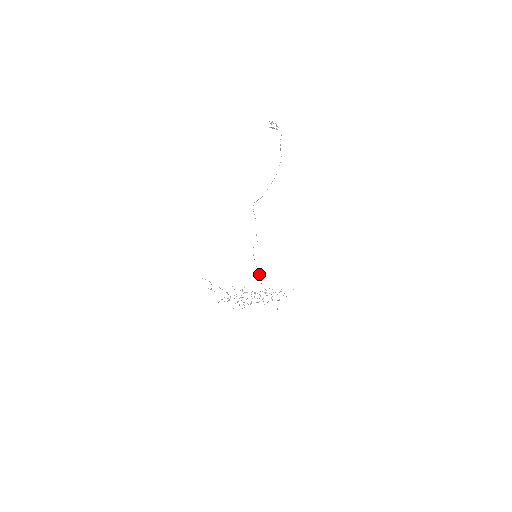
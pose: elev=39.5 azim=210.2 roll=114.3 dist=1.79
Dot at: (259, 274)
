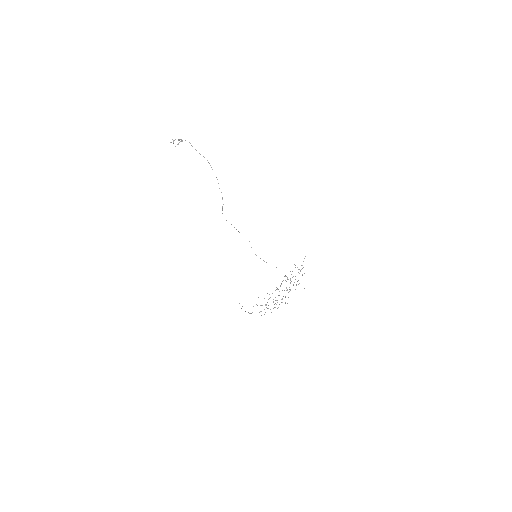
Dot at: occluded
